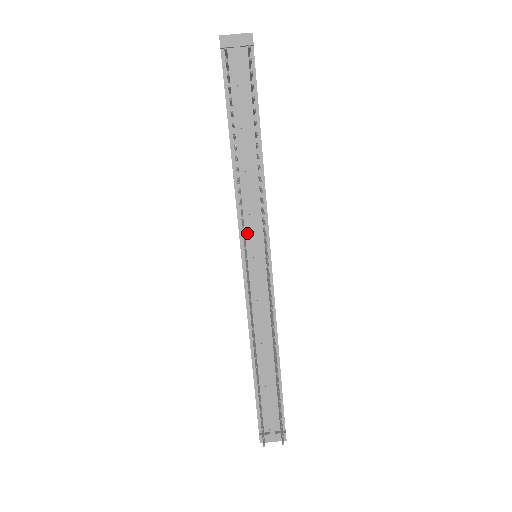
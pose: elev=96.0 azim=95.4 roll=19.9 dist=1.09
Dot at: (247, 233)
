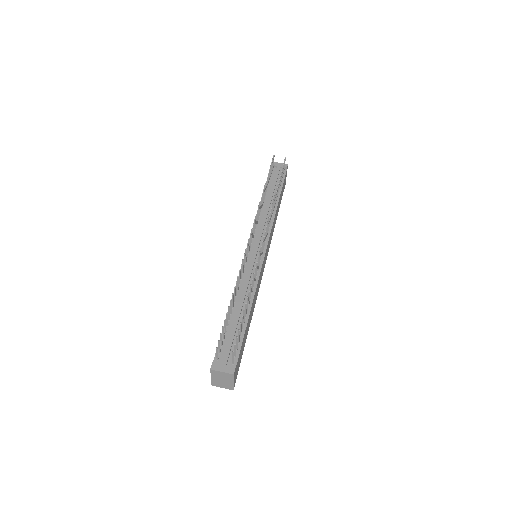
Dot at: (256, 235)
